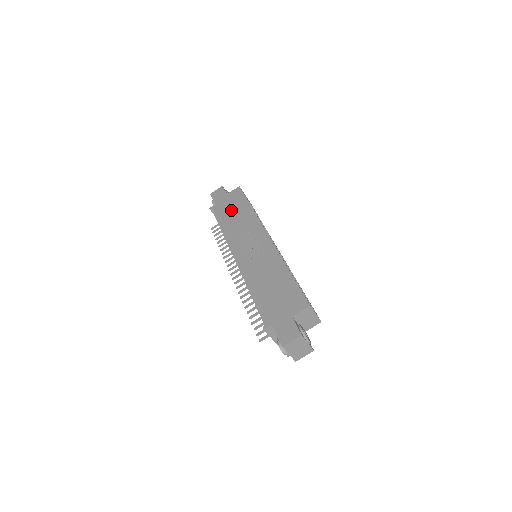
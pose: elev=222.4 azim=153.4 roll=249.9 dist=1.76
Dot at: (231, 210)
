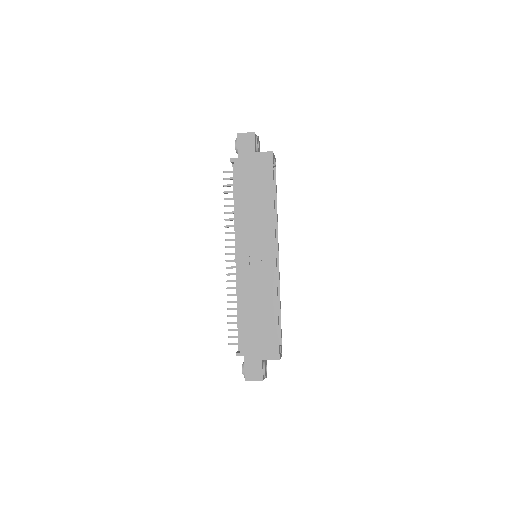
Dot at: (252, 185)
